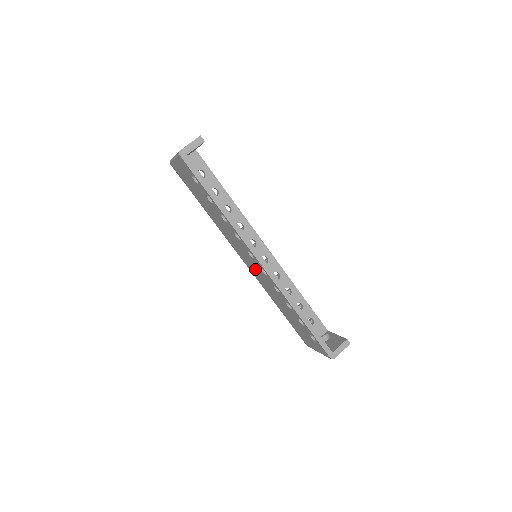
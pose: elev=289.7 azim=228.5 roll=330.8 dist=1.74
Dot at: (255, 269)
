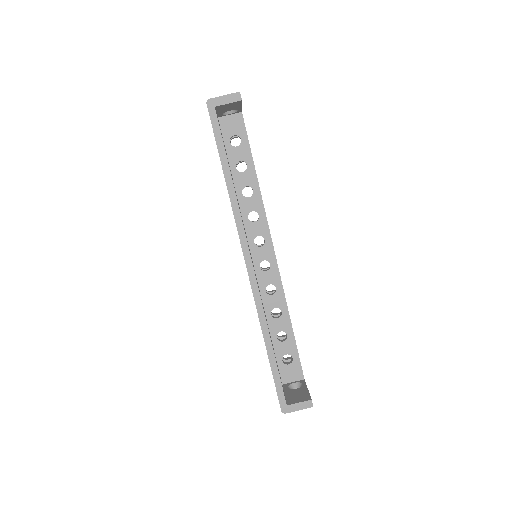
Dot at: occluded
